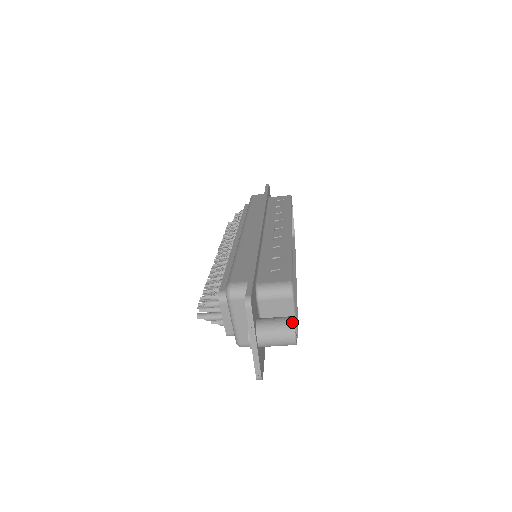
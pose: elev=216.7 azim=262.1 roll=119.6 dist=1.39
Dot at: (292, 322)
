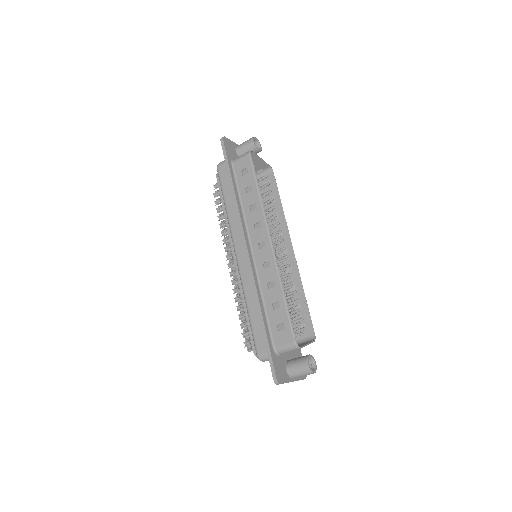
Dot at: (308, 368)
